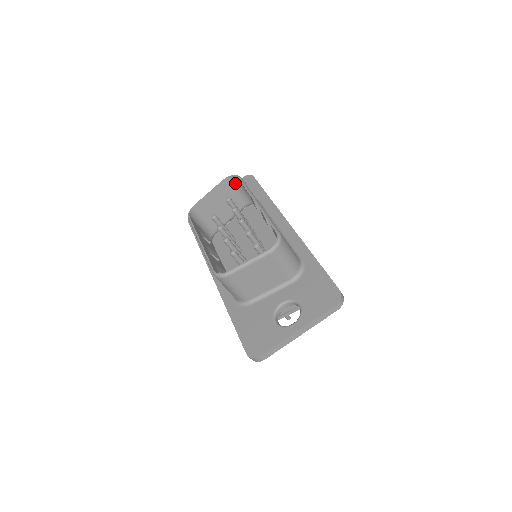
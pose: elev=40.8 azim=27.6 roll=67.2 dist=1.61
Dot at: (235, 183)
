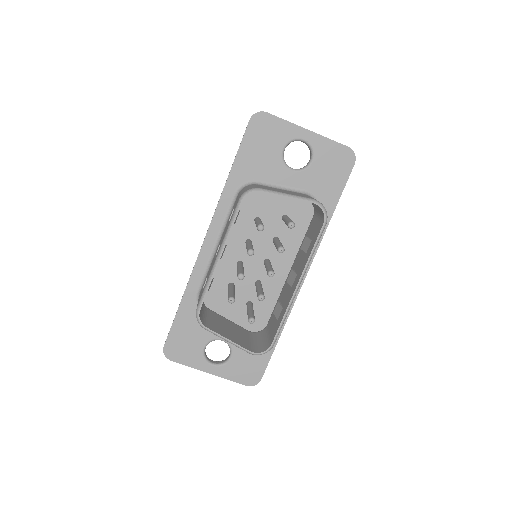
Dot at: (319, 207)
